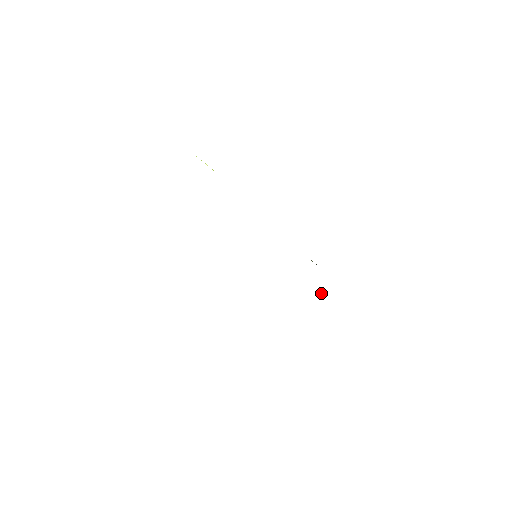
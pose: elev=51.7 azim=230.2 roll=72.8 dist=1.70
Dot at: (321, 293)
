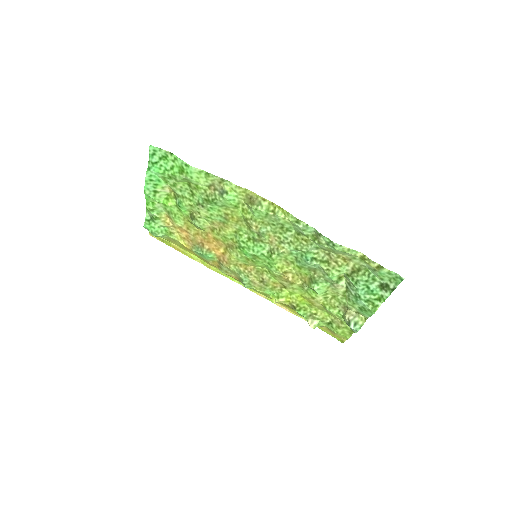
Dot at: (344, 313)
